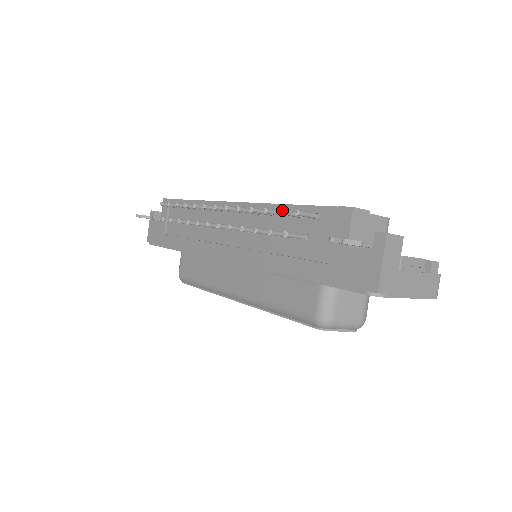
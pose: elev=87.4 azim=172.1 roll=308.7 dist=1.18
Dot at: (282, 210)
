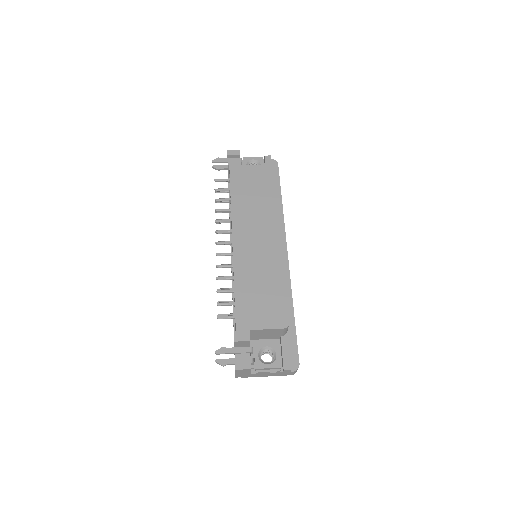
Dot at: (218, 305)
